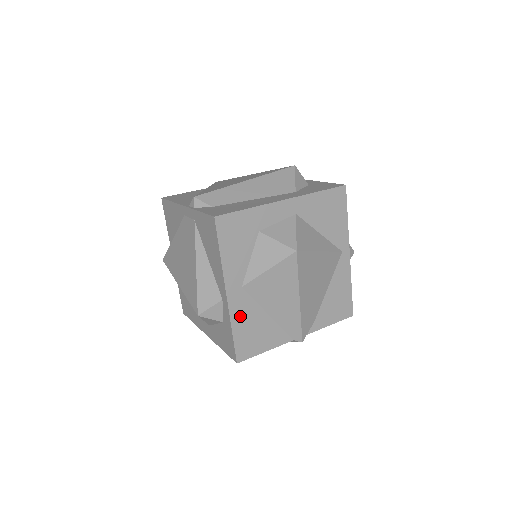
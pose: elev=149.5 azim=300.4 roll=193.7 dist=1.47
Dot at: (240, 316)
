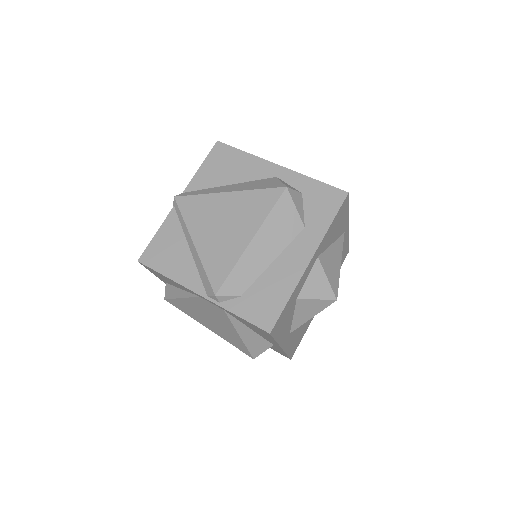
Dot at: (290, 344)
